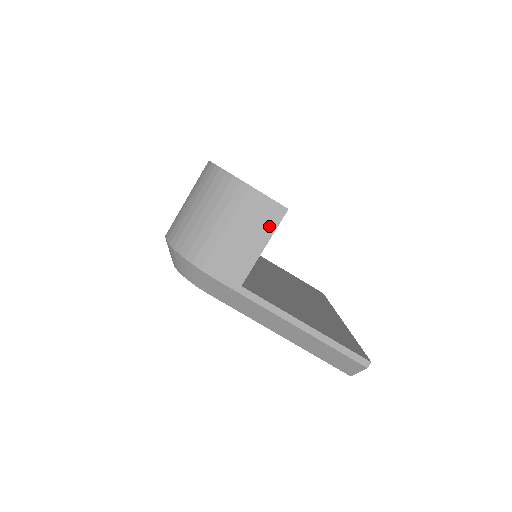
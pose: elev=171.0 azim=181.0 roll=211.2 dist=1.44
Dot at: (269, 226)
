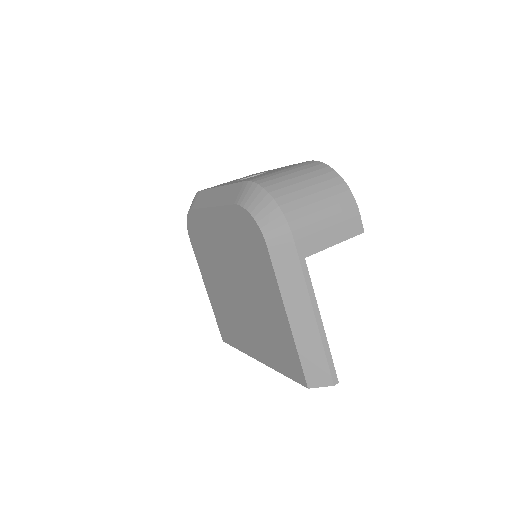
Dot at: (348, 233)
